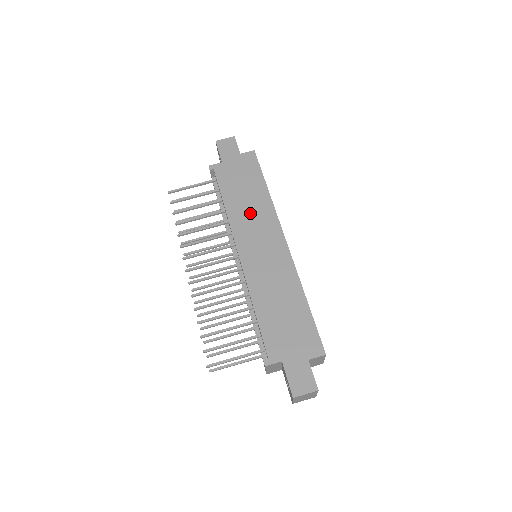
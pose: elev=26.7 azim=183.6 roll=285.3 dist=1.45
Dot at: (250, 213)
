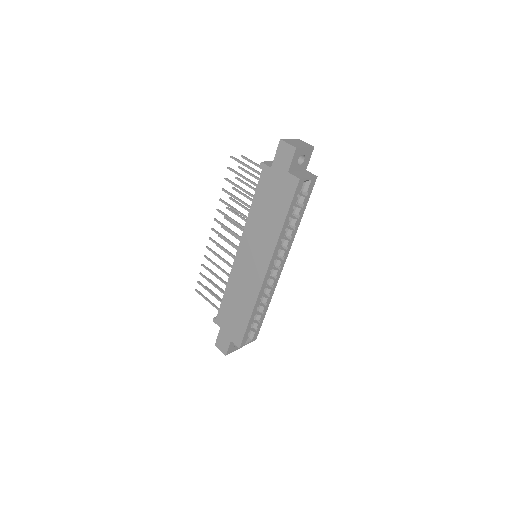
Dot at: (260, 232)
